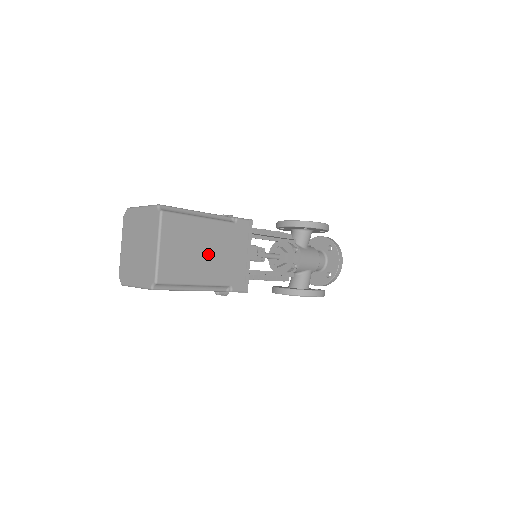
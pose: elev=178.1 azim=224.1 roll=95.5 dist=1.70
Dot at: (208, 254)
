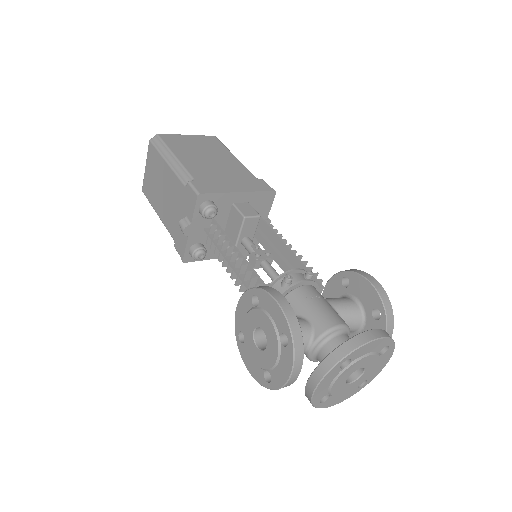
Dot at: (209, 161)
